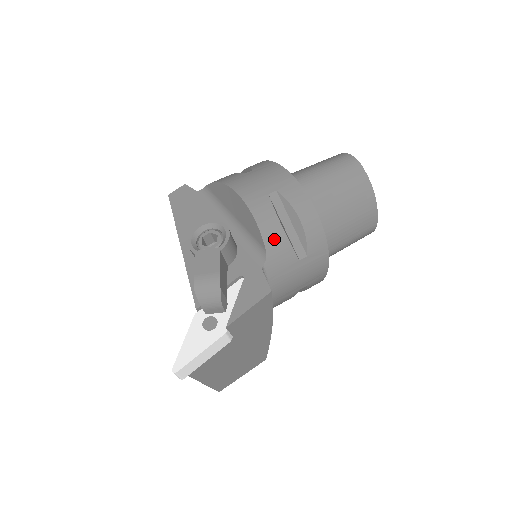
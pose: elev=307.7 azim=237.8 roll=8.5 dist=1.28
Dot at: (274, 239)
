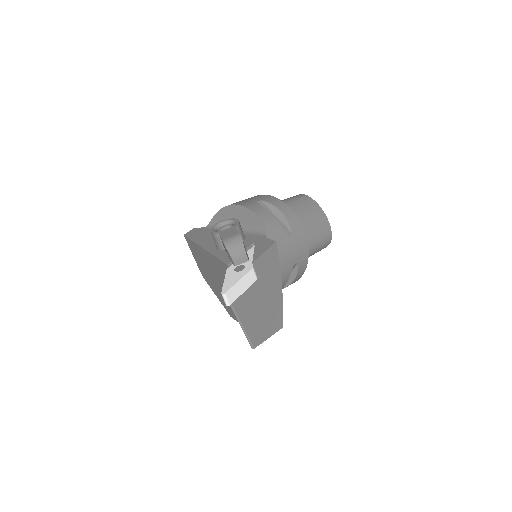
Dot at: (268, 221)
